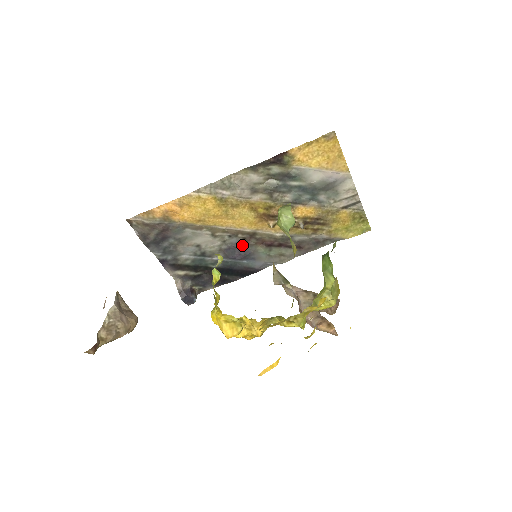
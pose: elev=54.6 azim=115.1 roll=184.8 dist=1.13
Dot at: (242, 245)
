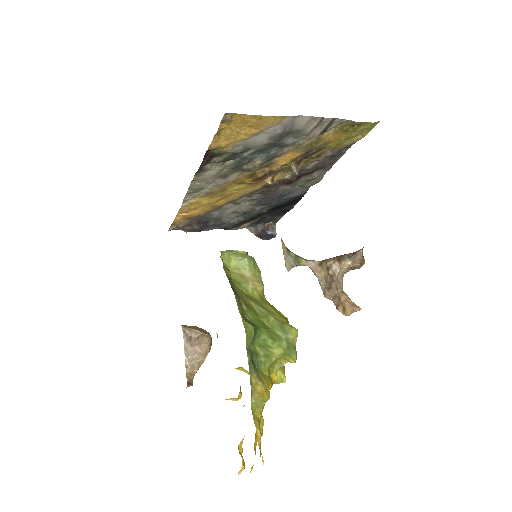
Dot at: (267, 194)
